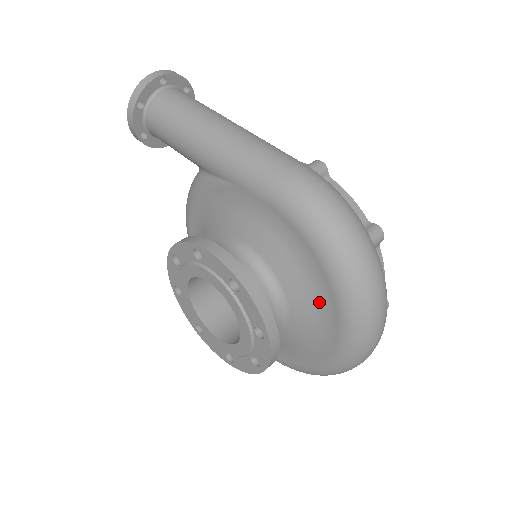
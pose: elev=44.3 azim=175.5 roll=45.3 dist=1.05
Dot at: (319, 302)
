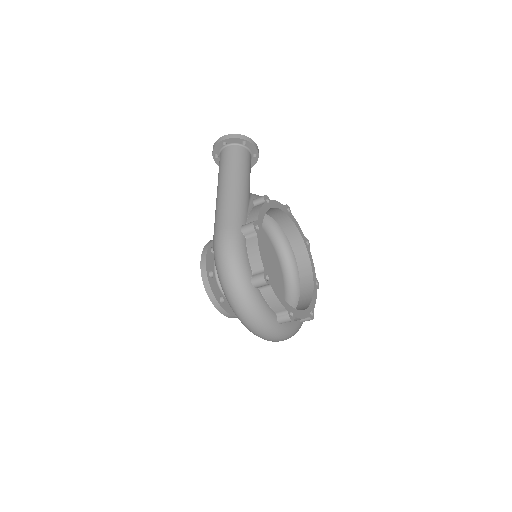
Dot at: occluded
